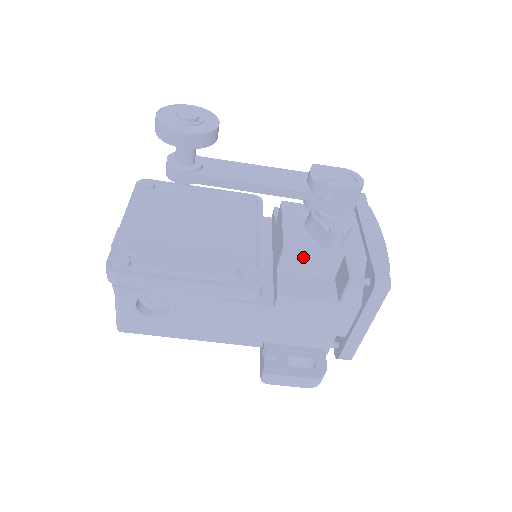
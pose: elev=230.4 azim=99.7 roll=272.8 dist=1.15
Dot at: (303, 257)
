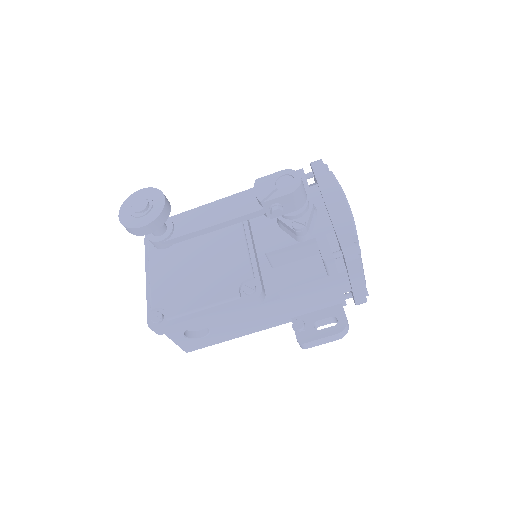
Dot at: (284, 253)
